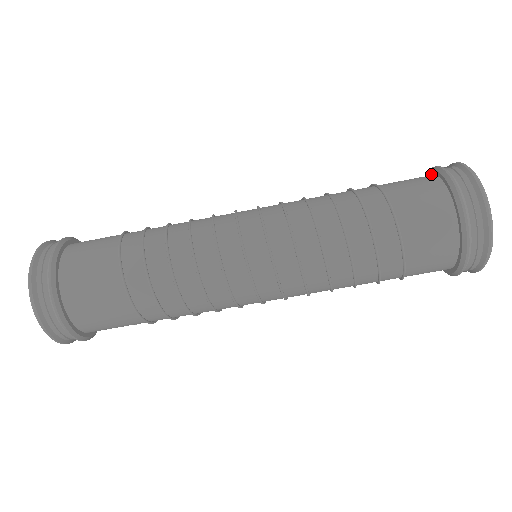
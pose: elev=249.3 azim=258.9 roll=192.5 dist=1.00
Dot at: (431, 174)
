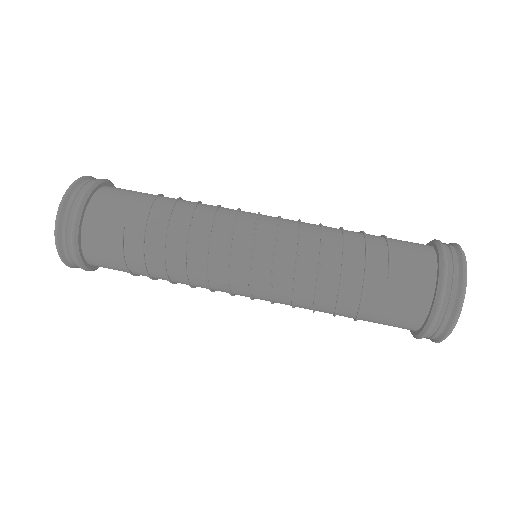
Dot at: occluded
